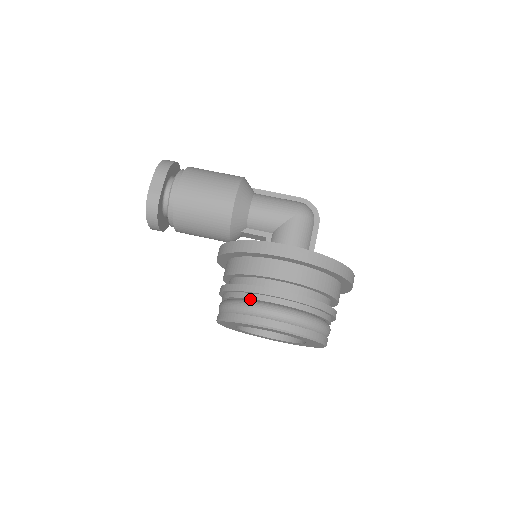
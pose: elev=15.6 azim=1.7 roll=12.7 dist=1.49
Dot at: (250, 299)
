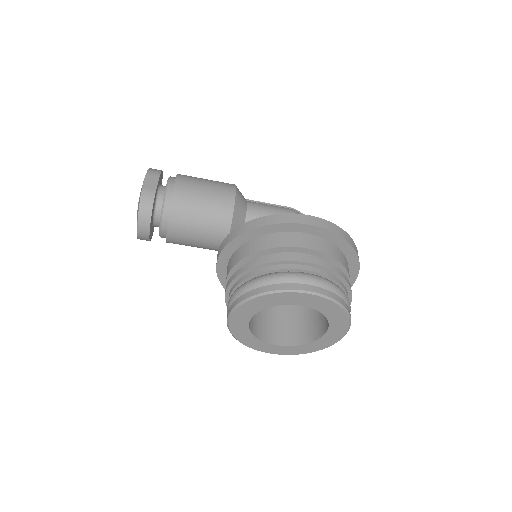
Dot at: (276, 271)
